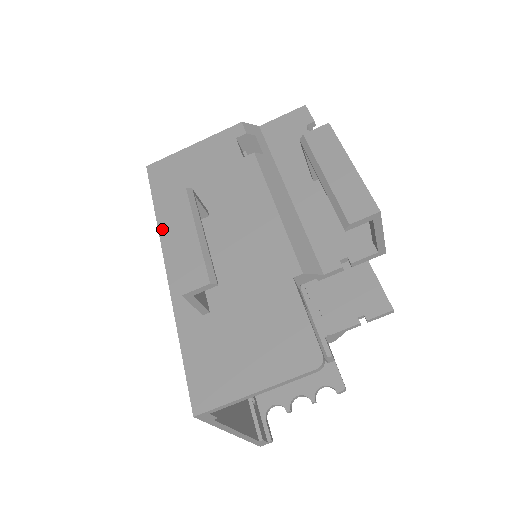
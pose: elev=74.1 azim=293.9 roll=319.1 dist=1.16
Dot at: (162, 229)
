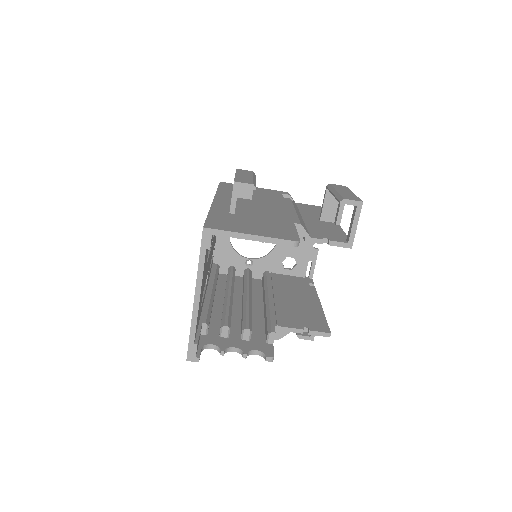
Dot at: (219, 193)
